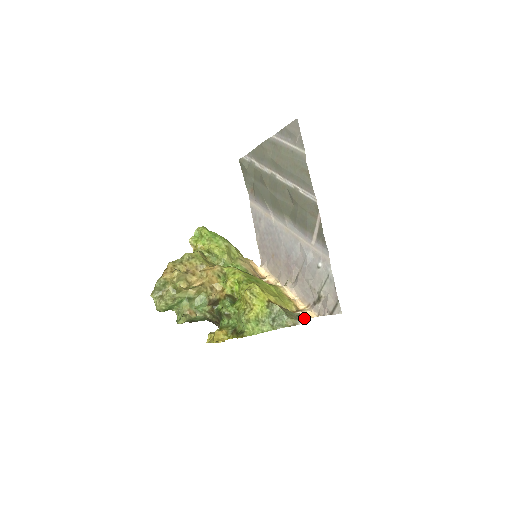
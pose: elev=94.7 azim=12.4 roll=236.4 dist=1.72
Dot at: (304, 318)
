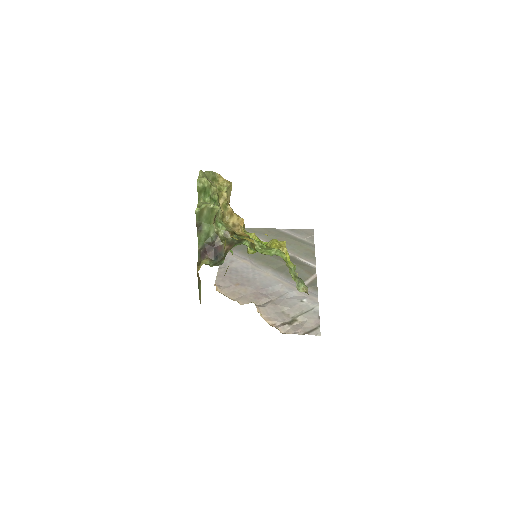
Dot at: occluded
